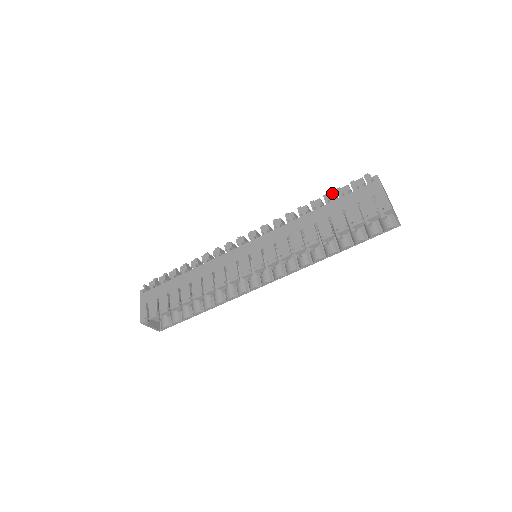
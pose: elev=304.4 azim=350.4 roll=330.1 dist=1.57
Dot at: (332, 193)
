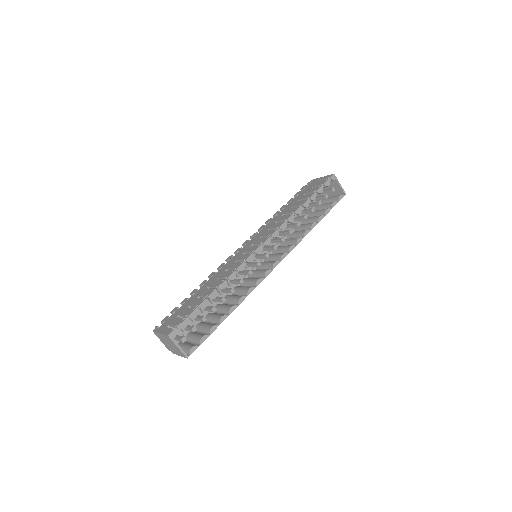
Dot at: (290, 199)
